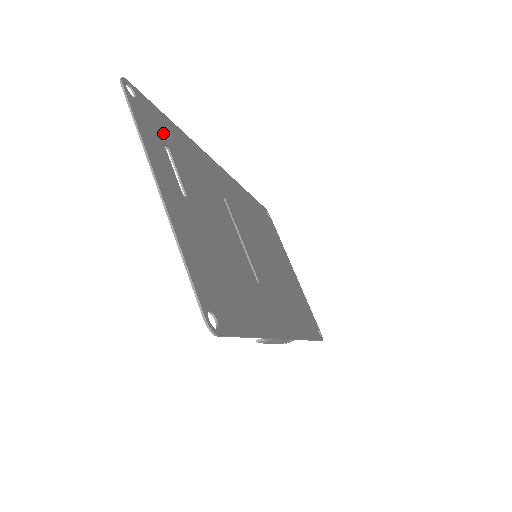
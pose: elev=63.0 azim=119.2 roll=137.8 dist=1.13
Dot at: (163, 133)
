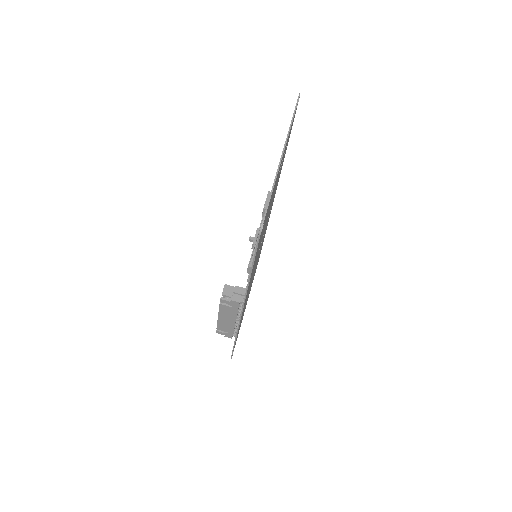
Dot at: occluded
